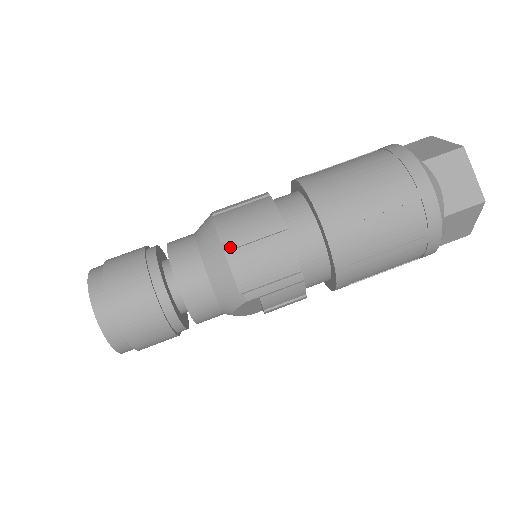
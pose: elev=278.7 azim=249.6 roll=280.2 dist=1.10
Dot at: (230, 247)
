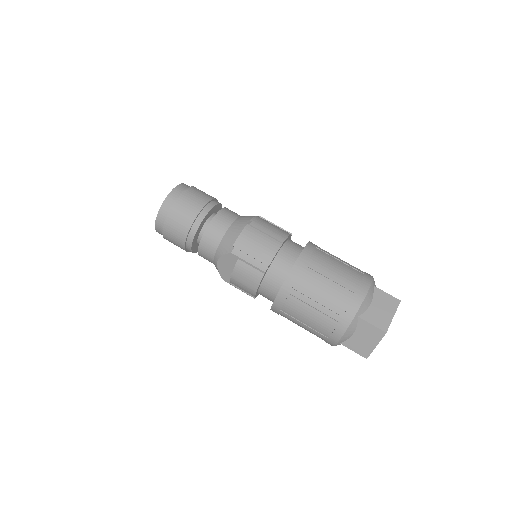
Dot at: (252, 224)
